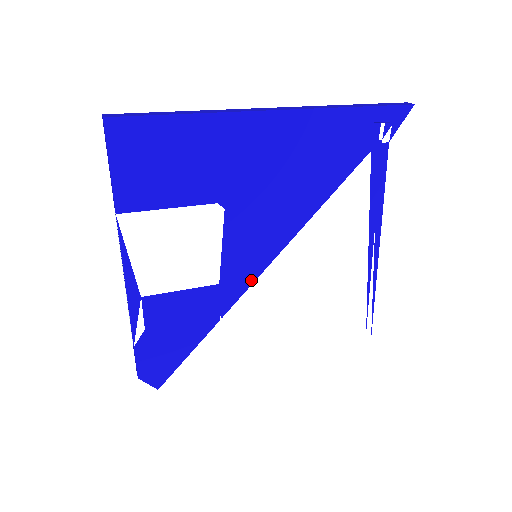
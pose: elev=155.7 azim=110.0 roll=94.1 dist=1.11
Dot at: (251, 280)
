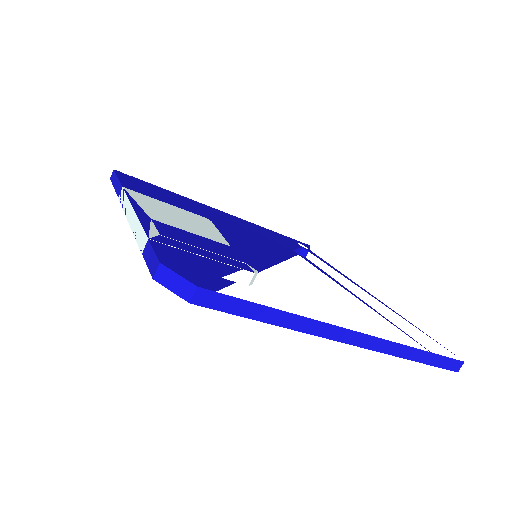
Dot at: (262, 259)
